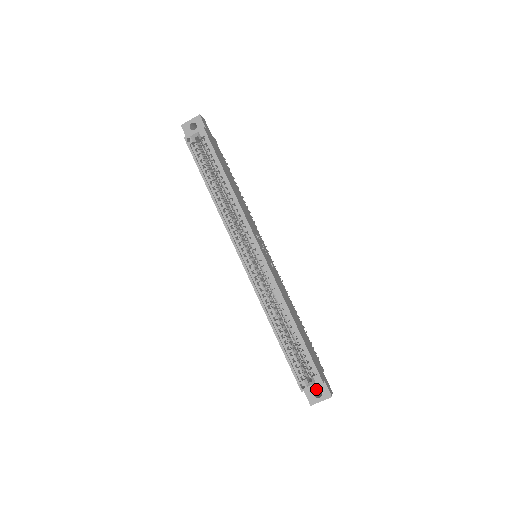
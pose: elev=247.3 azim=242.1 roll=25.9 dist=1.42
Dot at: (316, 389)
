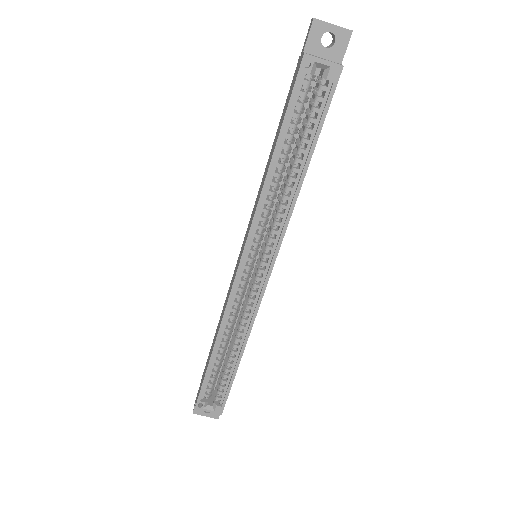
Dot at: occluded
